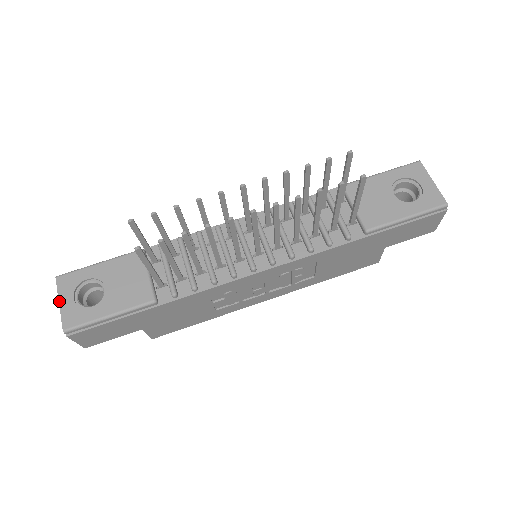
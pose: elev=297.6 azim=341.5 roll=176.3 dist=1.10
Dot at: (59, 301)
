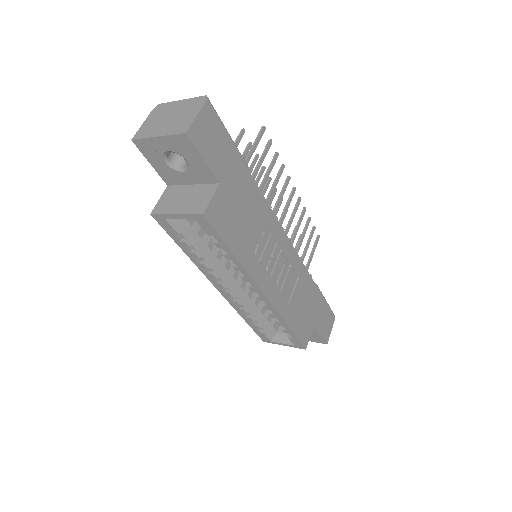
Dot at: (181, 100)
